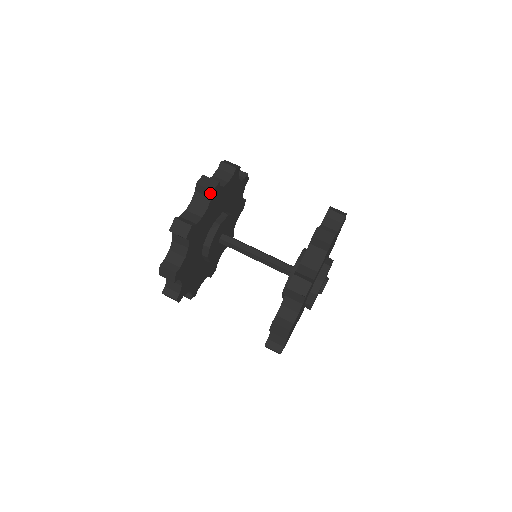
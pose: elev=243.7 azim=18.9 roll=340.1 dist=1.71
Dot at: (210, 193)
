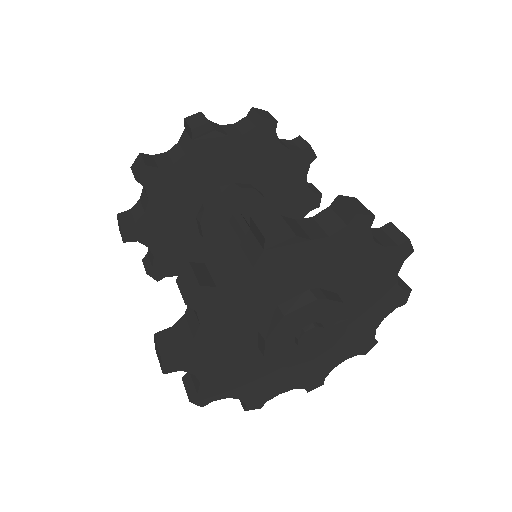
Dot at: (139, 182)
